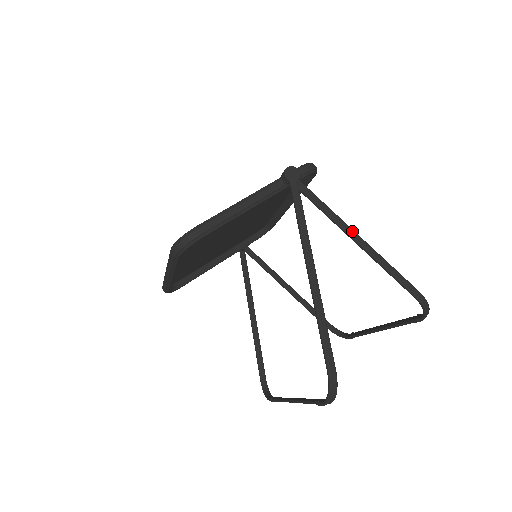
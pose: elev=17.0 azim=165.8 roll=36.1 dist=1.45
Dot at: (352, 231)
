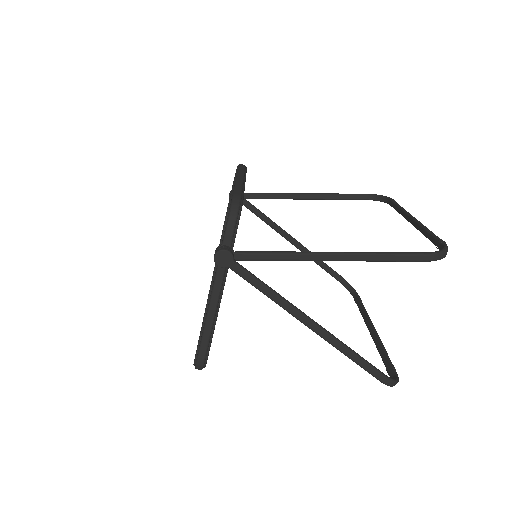
Dot at: (320, 256)
